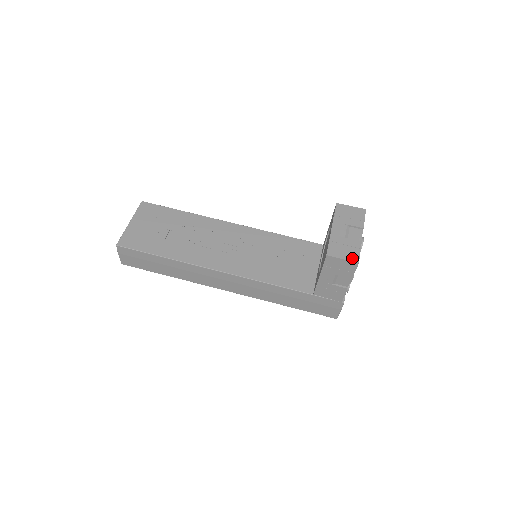
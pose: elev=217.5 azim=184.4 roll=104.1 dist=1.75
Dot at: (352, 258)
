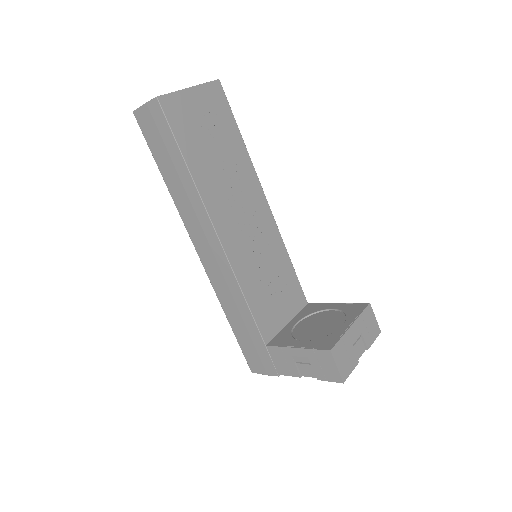
Dot at: (343, 373)
